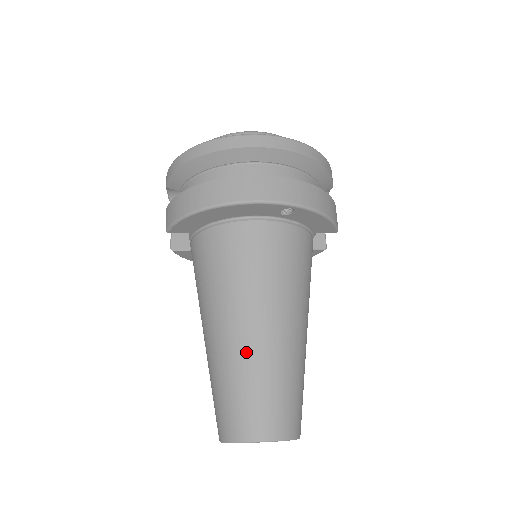
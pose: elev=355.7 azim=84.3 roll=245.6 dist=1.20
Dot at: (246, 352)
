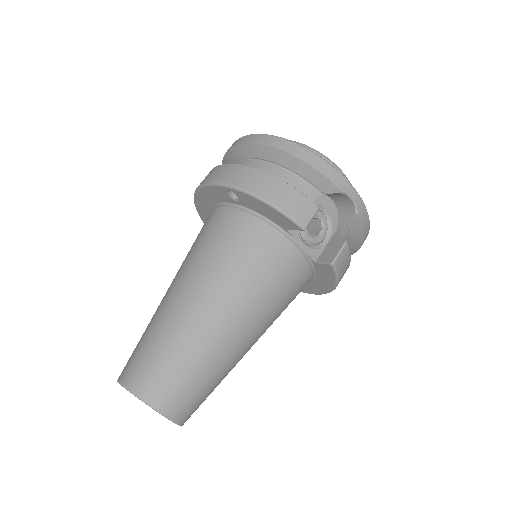
Dot at: (157, 309)
